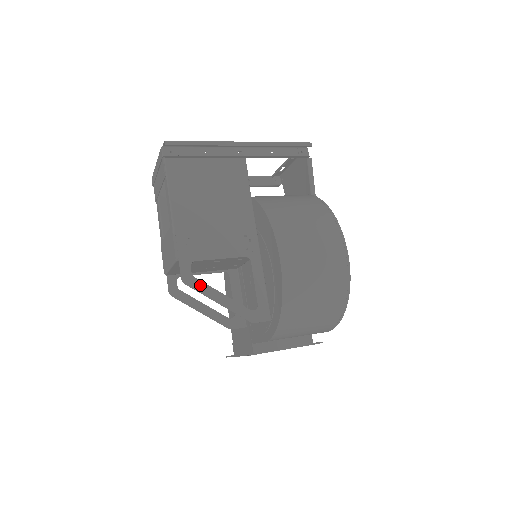
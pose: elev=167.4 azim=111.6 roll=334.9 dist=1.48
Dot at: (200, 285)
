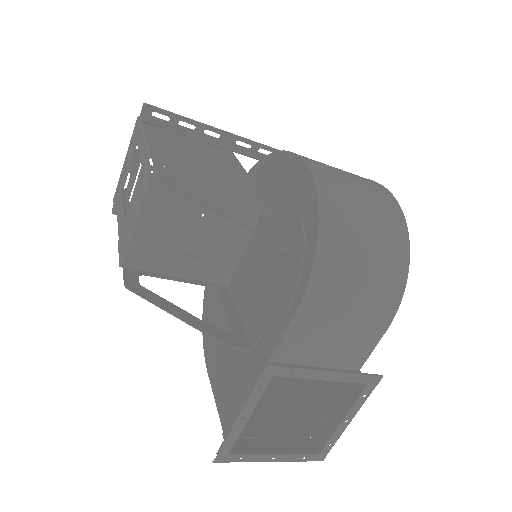
Dot at: (187, 194)
